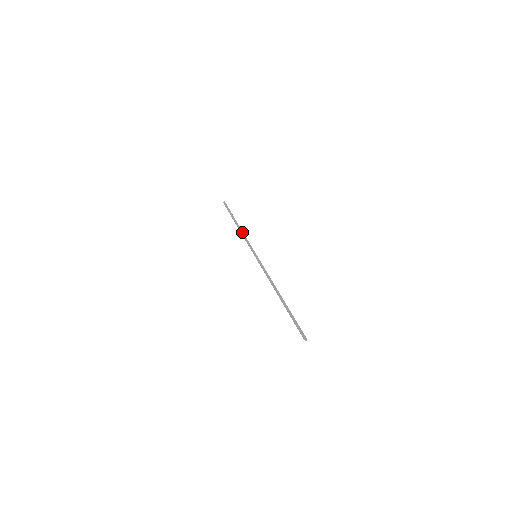
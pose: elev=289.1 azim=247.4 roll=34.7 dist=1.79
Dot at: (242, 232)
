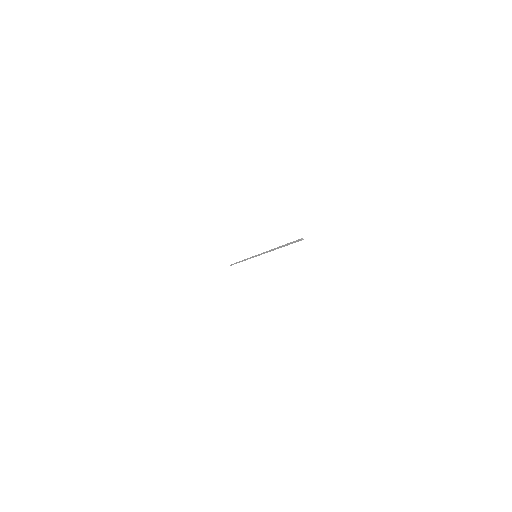
Dot at: occluded
